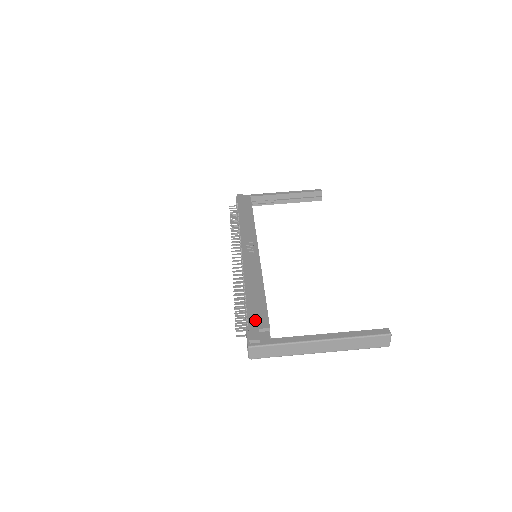
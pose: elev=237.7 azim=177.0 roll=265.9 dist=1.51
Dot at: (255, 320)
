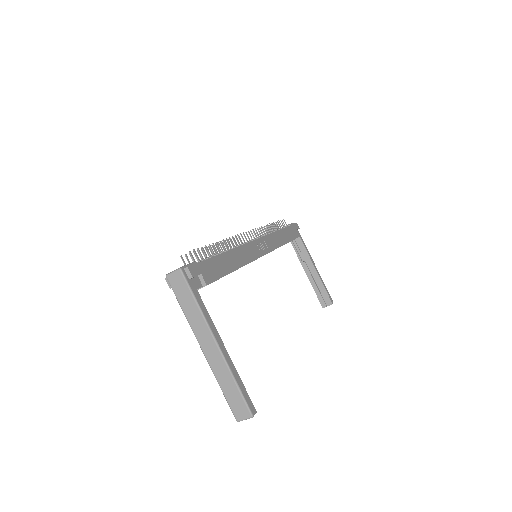
Dot at: (207, 268)
